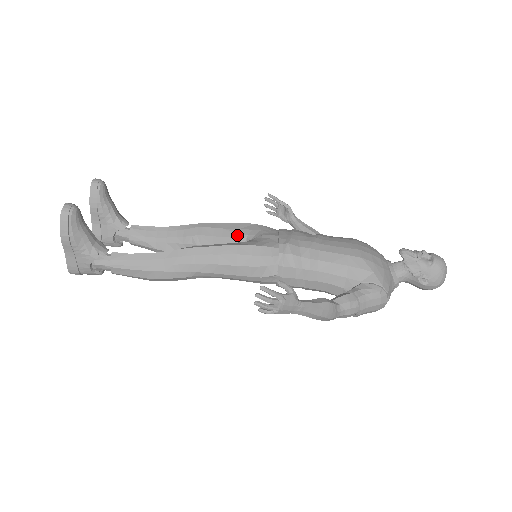
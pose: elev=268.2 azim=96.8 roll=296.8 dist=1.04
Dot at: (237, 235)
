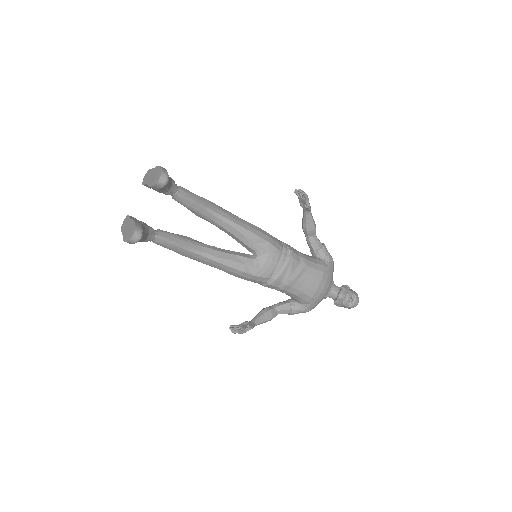
Dot at: (251, 247)
